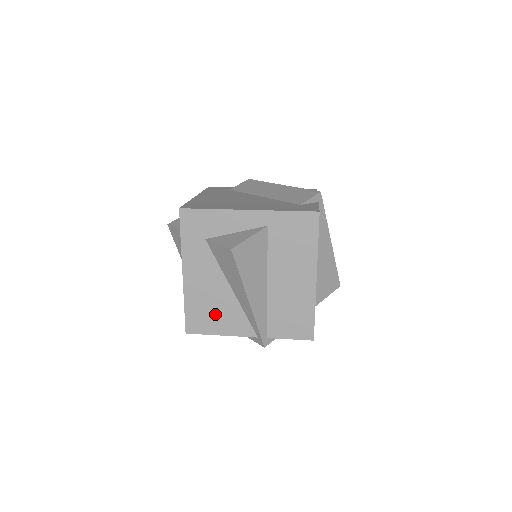
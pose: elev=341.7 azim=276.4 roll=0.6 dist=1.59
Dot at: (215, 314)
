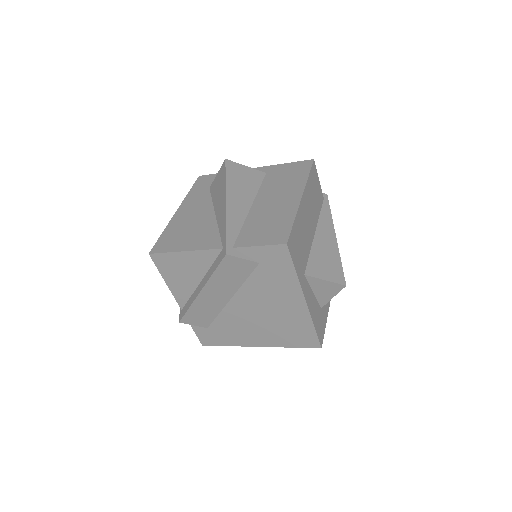
Dot at: (188, 235)
